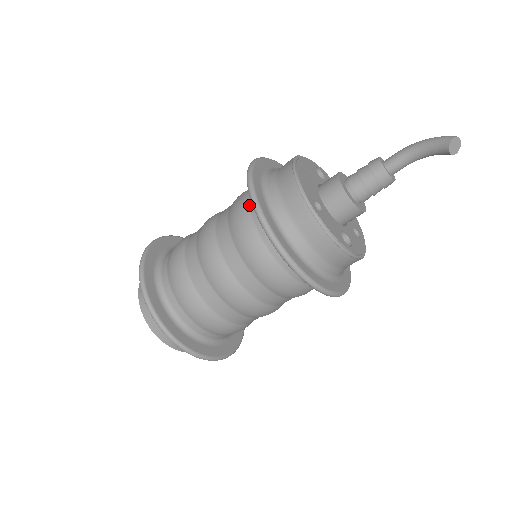
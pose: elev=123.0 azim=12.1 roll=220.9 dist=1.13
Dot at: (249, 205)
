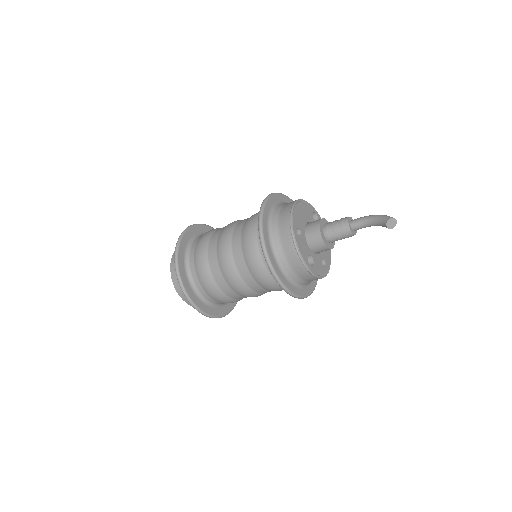
Dot at: occluded
